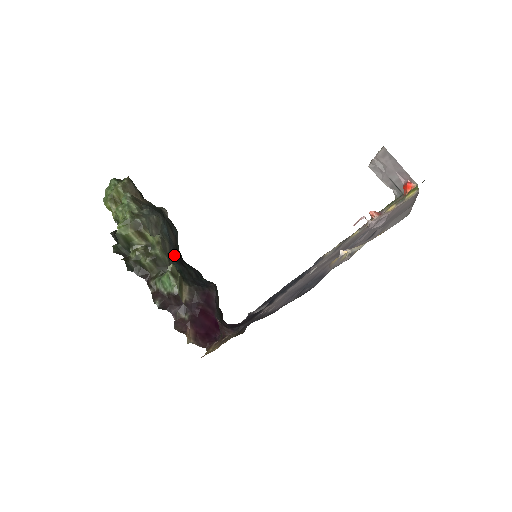
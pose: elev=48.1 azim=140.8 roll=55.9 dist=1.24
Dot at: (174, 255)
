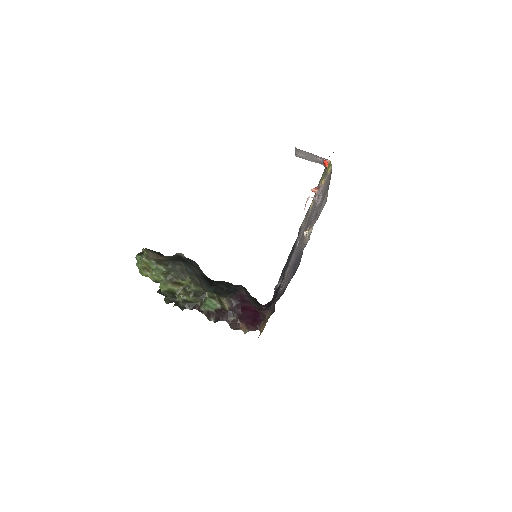
Dot at: (204, 283)
